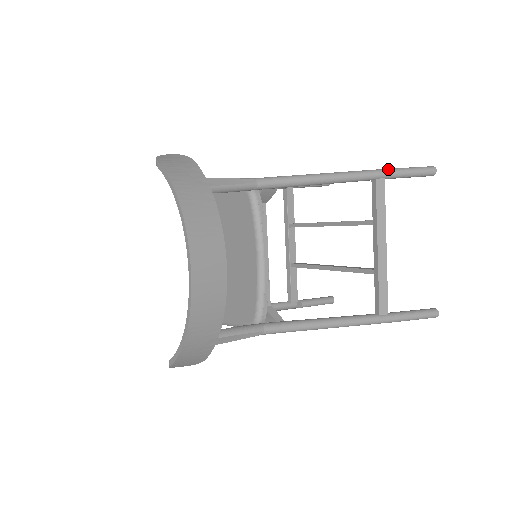
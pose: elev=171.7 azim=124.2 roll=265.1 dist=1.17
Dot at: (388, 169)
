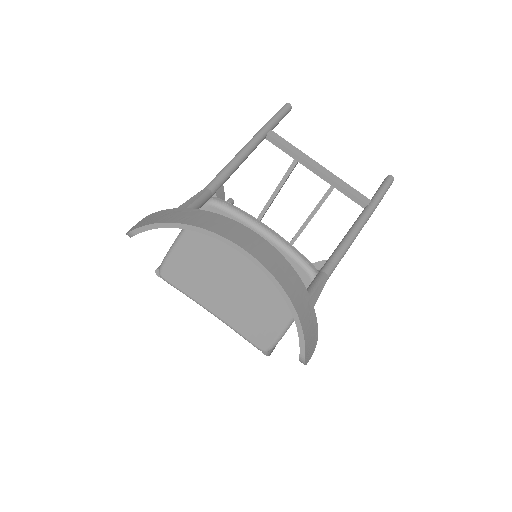
Dot at: (266, 123)
